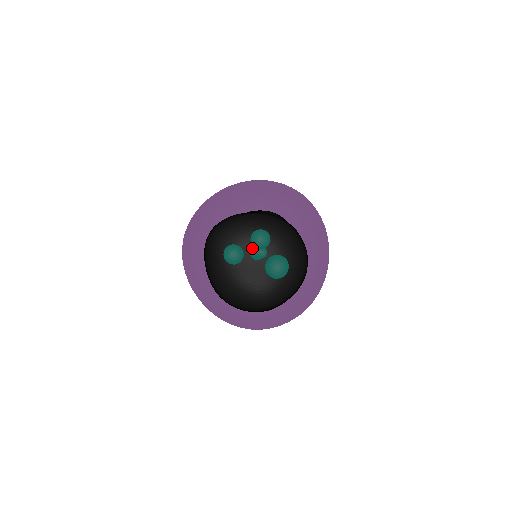
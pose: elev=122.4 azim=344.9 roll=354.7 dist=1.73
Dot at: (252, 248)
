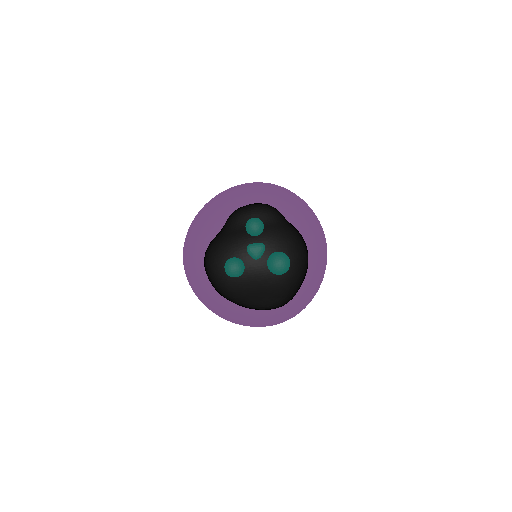
Dot at: (250, 244)
